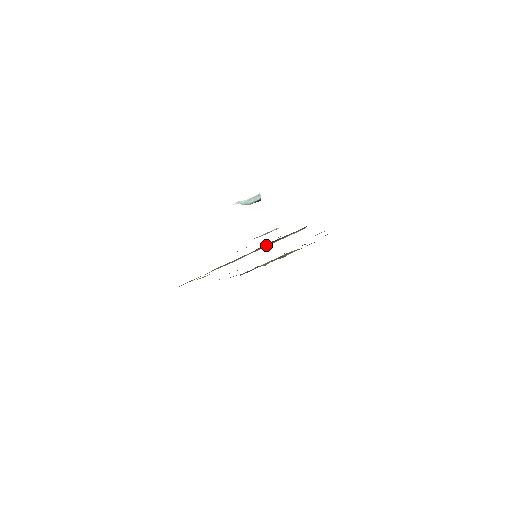
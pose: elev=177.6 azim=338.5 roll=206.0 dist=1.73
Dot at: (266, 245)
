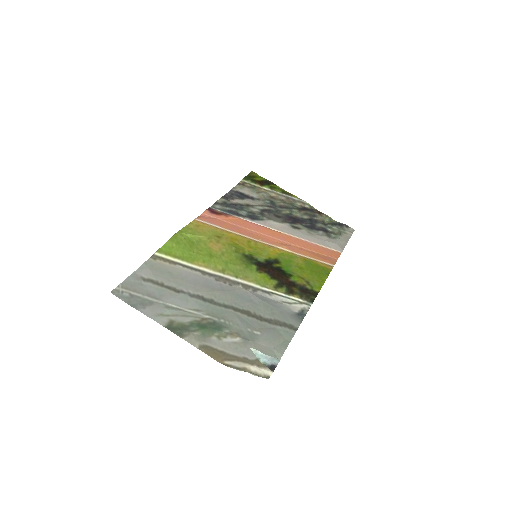
Dot at: (267, 285)
